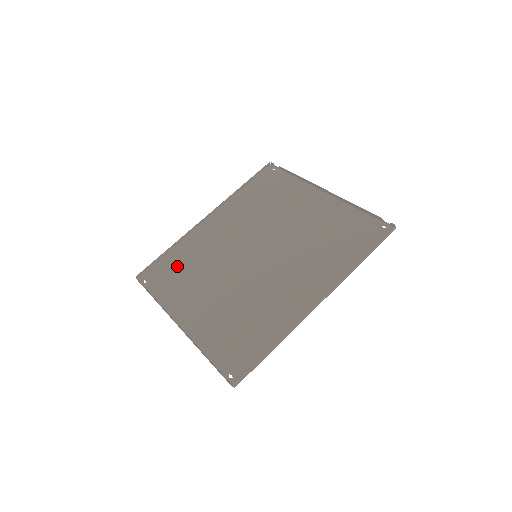
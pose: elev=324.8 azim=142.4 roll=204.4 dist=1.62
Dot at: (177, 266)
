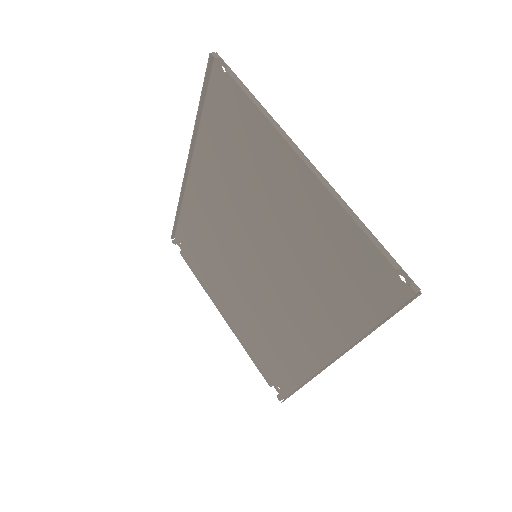
Dot at: (195, 236)
